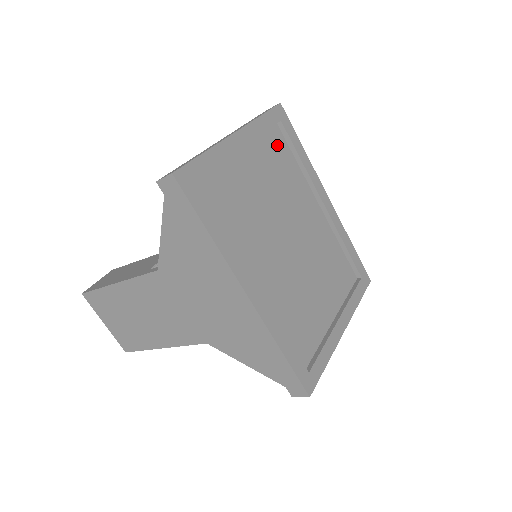
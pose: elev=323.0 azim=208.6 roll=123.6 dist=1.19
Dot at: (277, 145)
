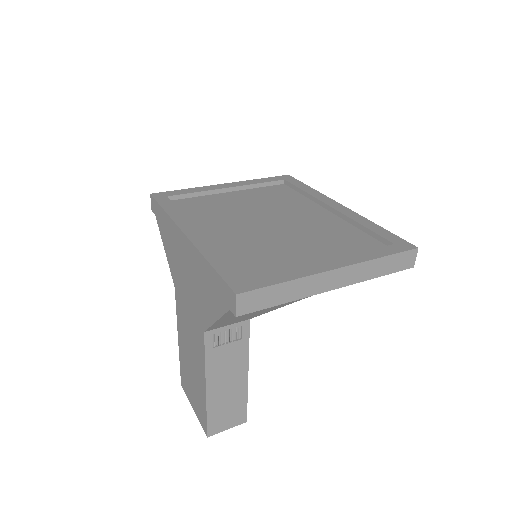
Dot at: (279, 191)
